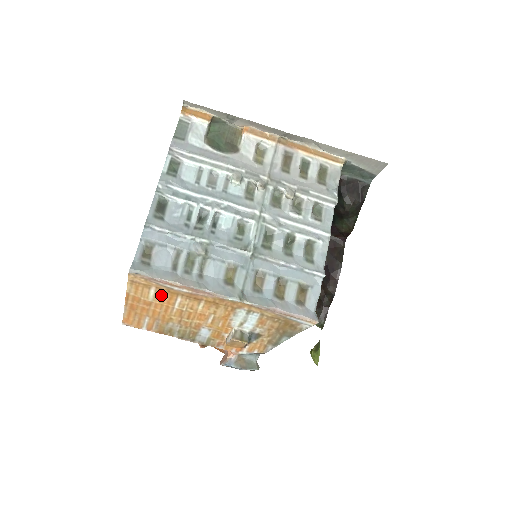
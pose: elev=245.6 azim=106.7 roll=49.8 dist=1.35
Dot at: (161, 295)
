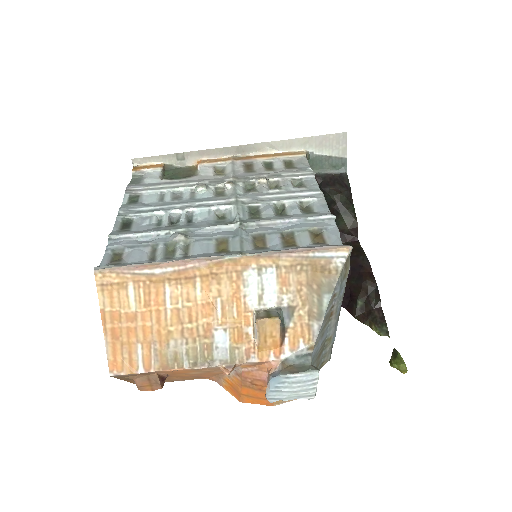
Dot at: (144, 293)
